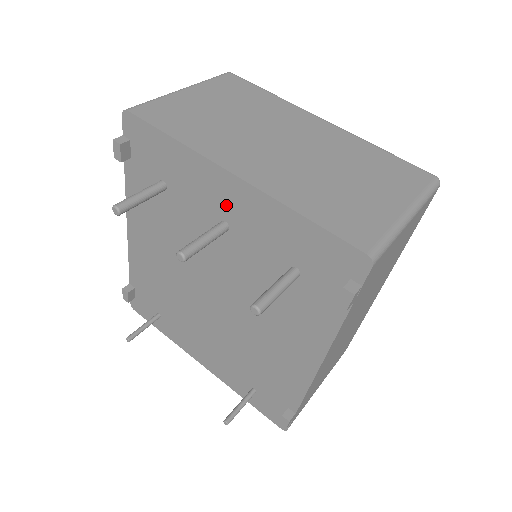
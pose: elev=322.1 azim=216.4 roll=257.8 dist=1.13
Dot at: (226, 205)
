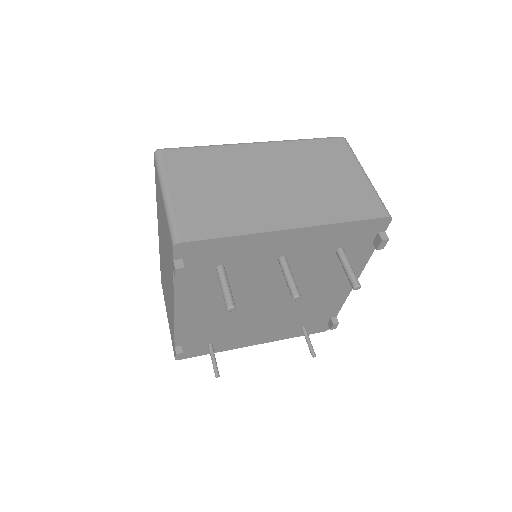
Dot at: (284, 248)
